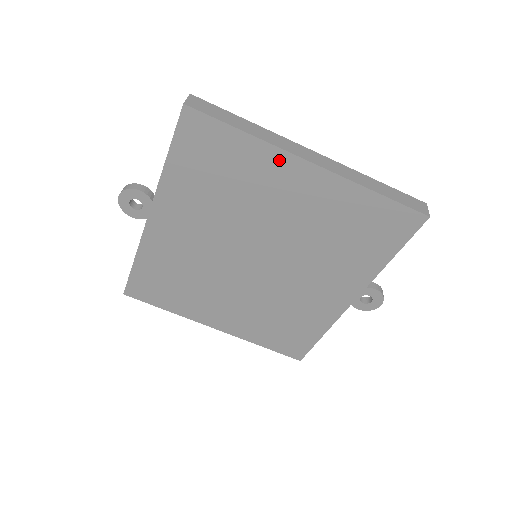
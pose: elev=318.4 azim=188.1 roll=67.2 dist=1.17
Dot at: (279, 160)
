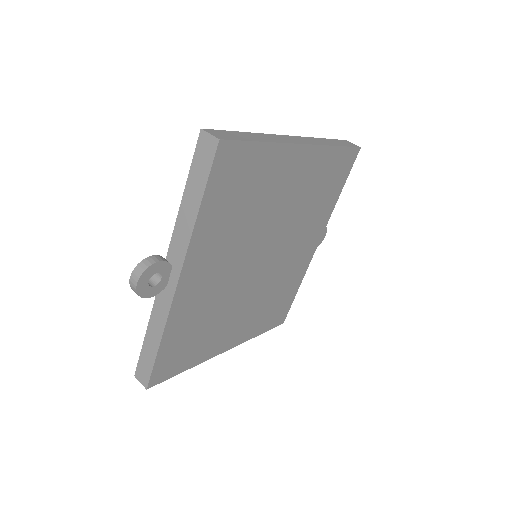
Dot at: (285, 155)
